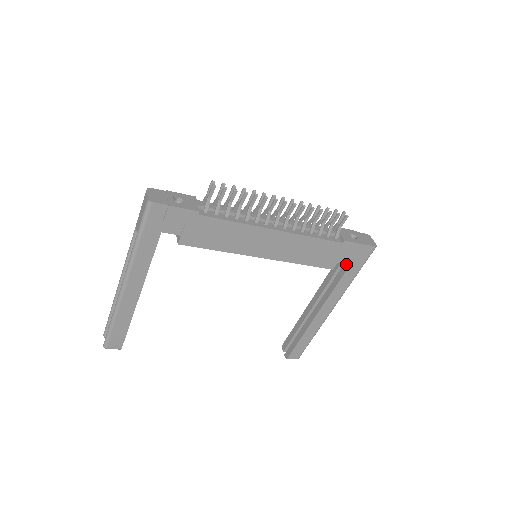
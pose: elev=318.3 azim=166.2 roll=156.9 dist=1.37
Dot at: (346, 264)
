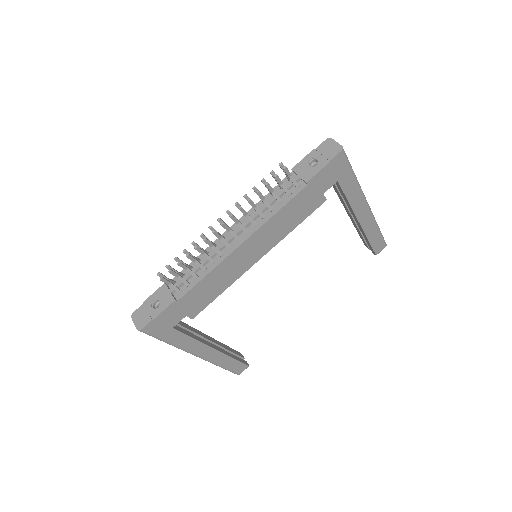
Dot at: occluded
